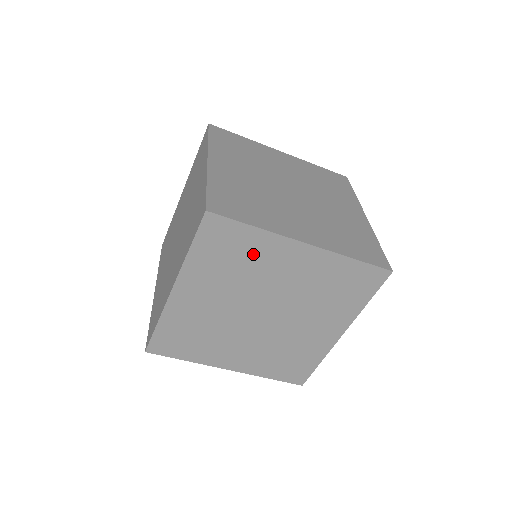
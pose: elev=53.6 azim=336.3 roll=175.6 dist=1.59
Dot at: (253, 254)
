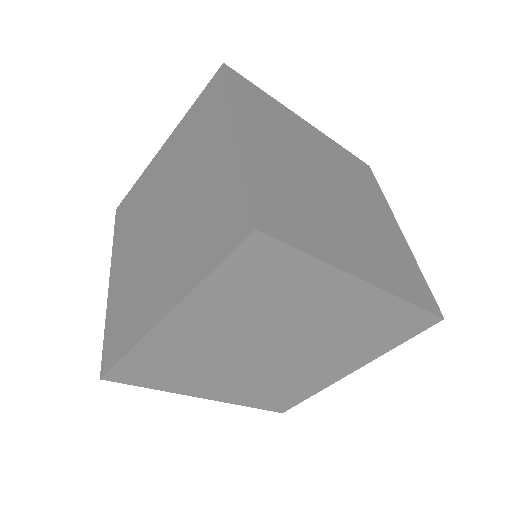
Dot at: (294, 287)
